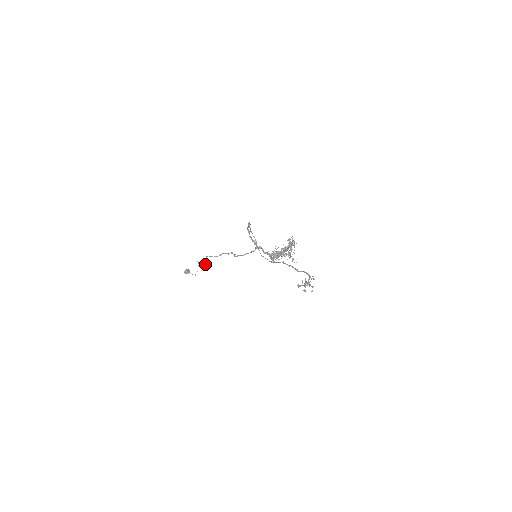
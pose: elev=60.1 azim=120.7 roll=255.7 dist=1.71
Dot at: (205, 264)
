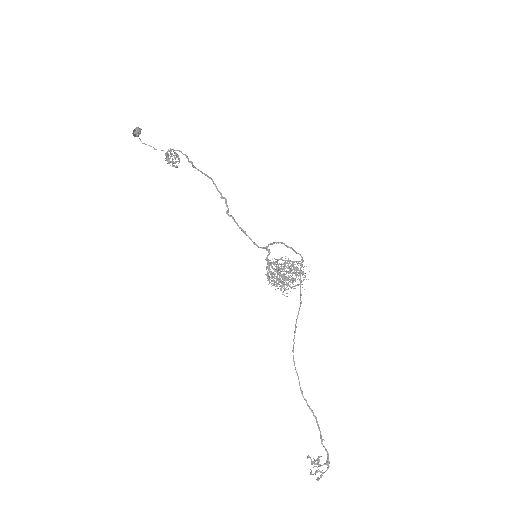
Dot at: occluded
